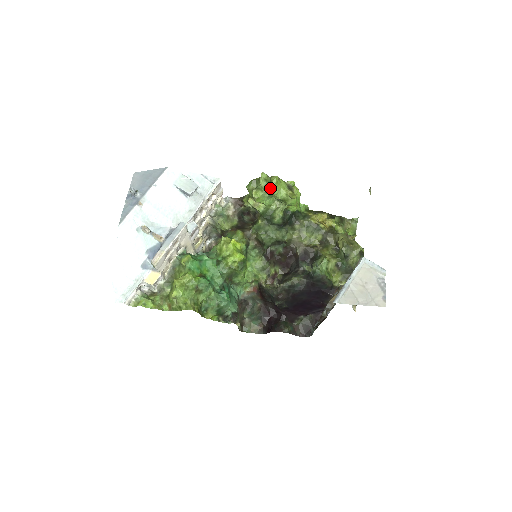
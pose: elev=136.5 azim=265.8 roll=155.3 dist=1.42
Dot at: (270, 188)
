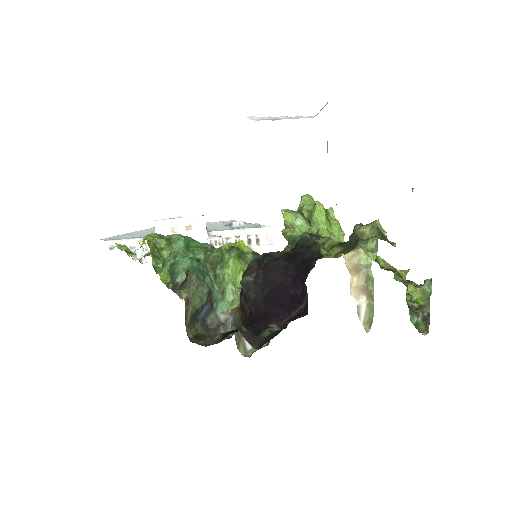
Dot at: occluded
